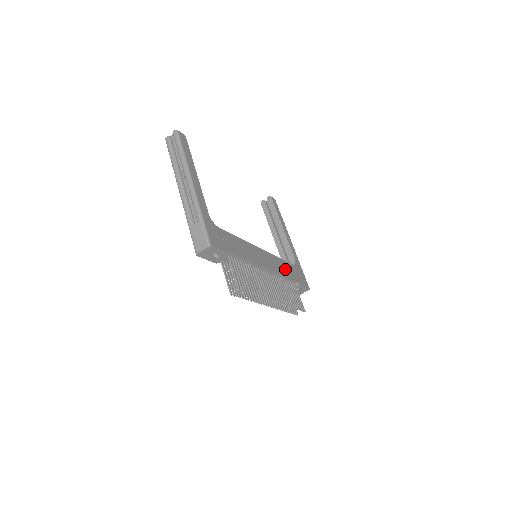
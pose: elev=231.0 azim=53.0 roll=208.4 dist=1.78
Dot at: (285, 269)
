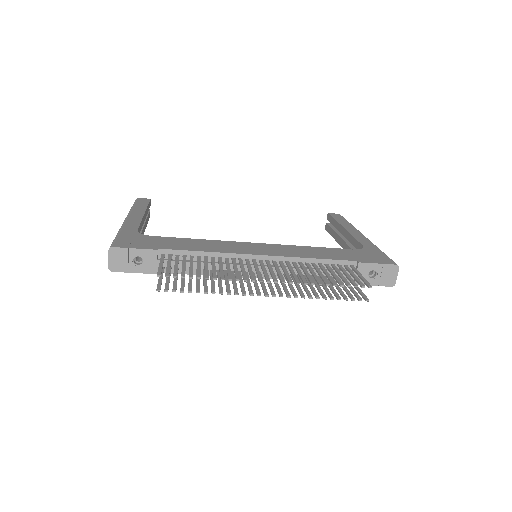
Dot at: (319, 253)
